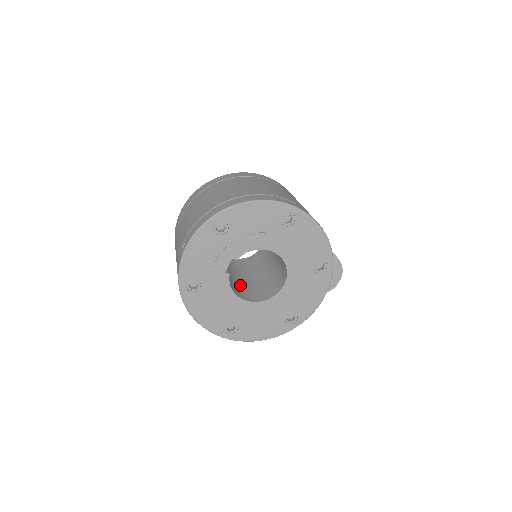
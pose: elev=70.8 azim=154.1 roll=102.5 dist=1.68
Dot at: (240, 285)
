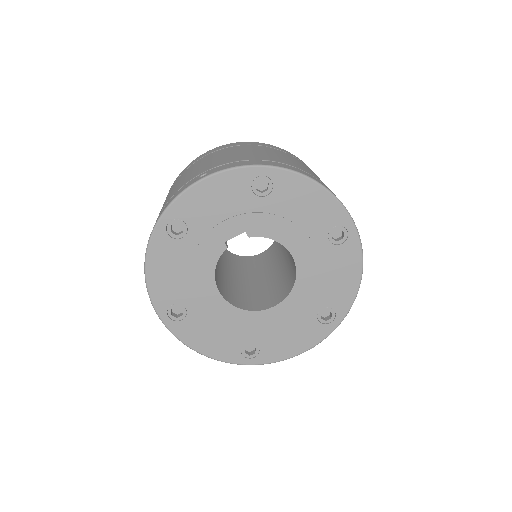
Dot at: (220, 273)
